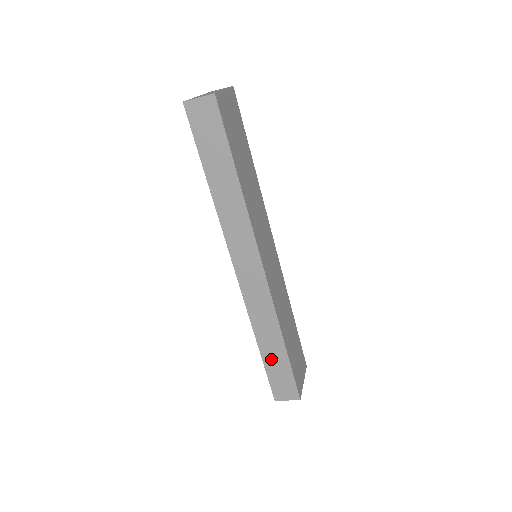
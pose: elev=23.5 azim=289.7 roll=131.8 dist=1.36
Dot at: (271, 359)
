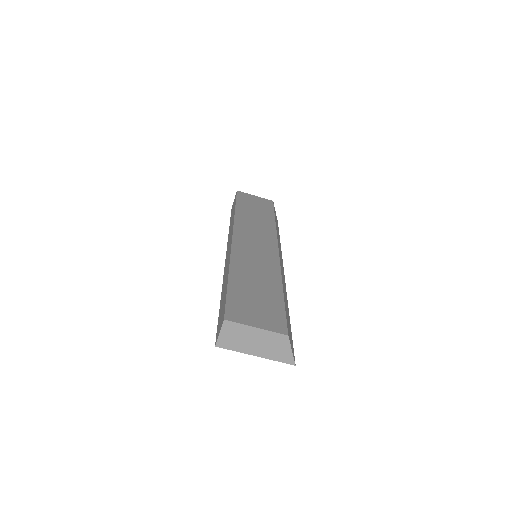
Dot at: (222, 300)
